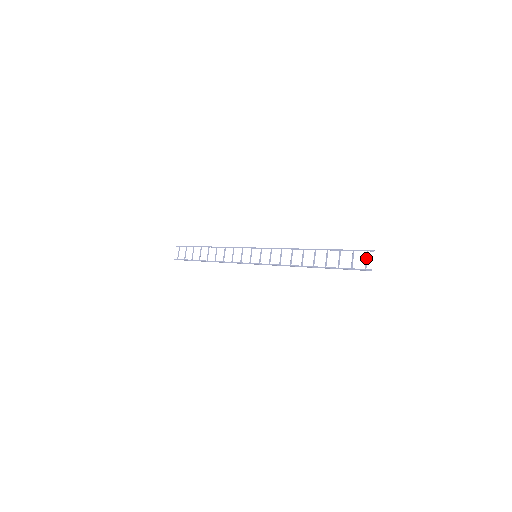
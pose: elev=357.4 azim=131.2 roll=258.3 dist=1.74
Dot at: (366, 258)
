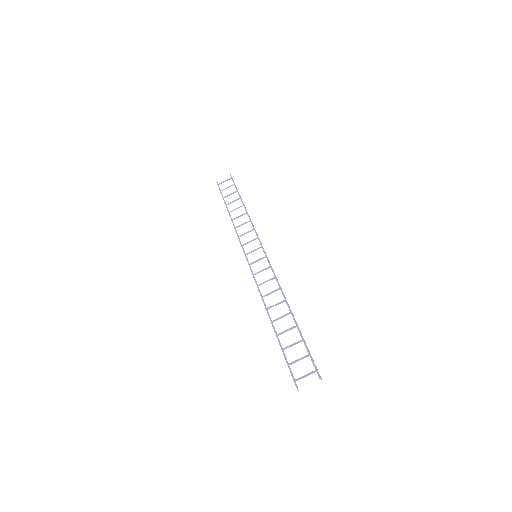
Dot at: (308, 374)
